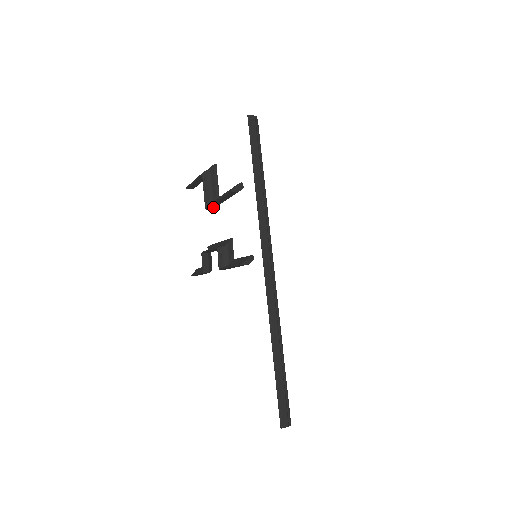
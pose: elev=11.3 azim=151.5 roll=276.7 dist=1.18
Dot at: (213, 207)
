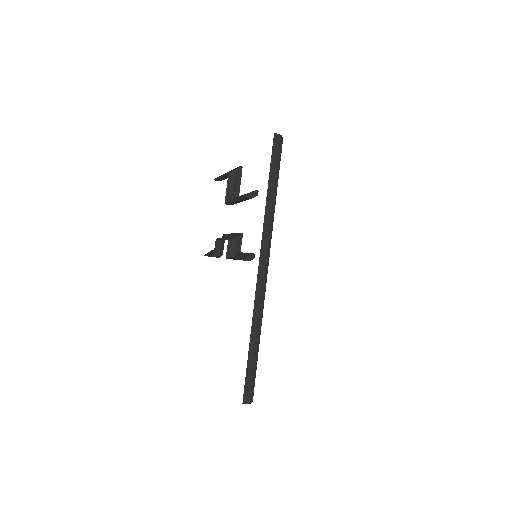
Dot at: (231, 204)
